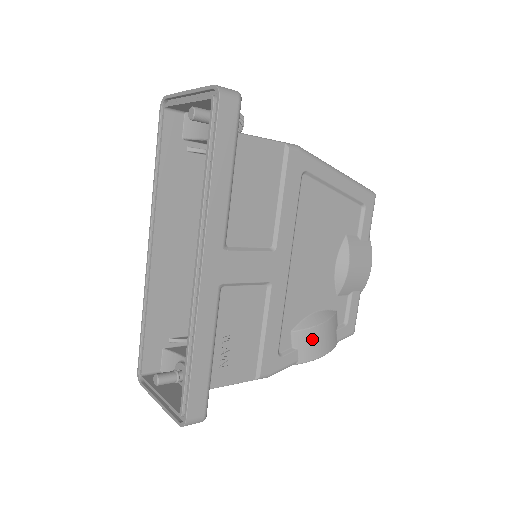
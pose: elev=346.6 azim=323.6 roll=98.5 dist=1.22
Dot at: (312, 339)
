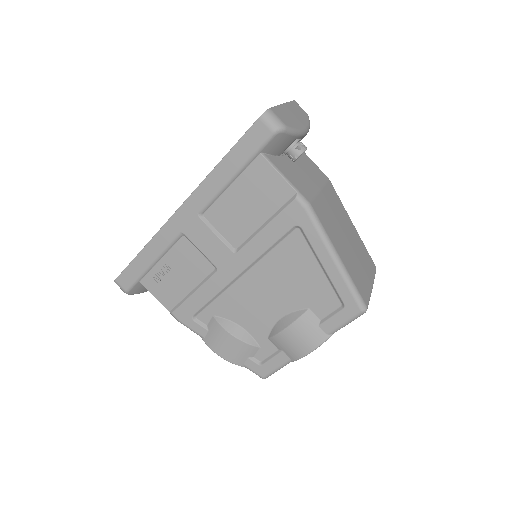
Dot at: (220, 337)
